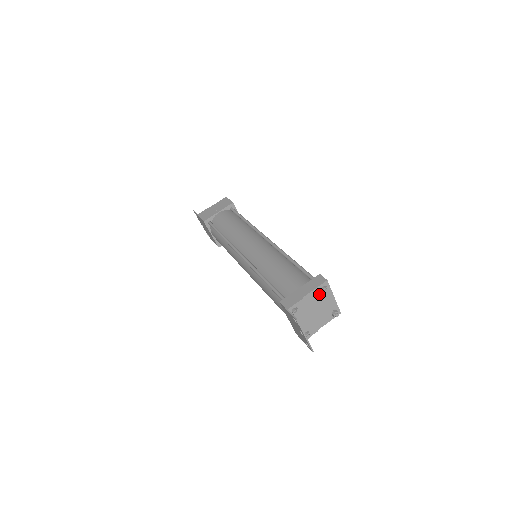
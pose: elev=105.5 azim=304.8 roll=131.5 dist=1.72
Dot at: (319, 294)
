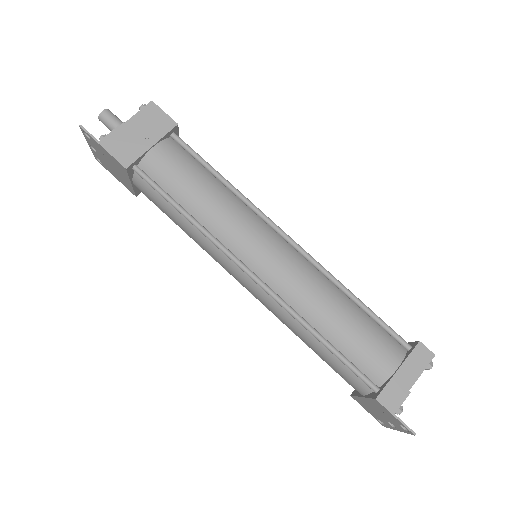
Dot at: occluded
